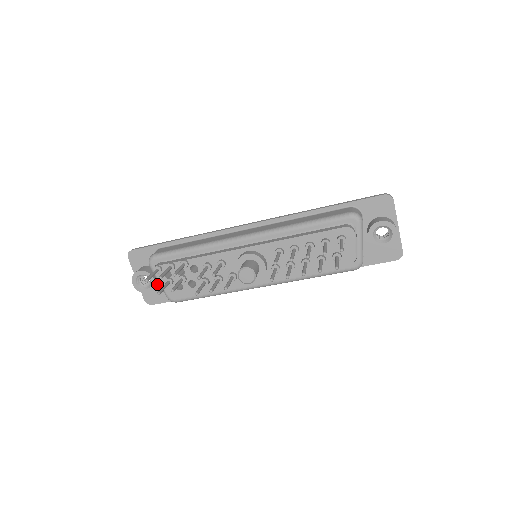
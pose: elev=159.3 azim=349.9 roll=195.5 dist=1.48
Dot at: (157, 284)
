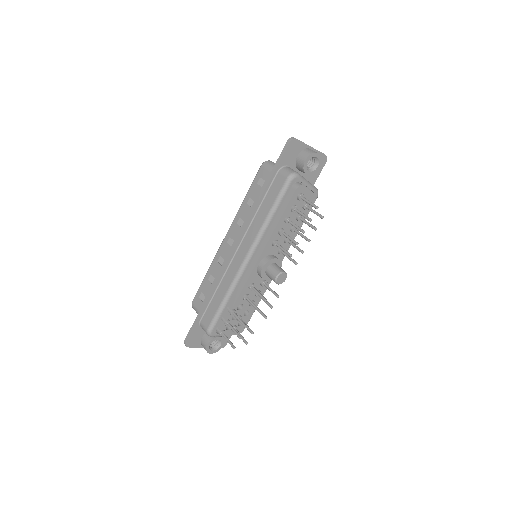
Dot at: occluded
